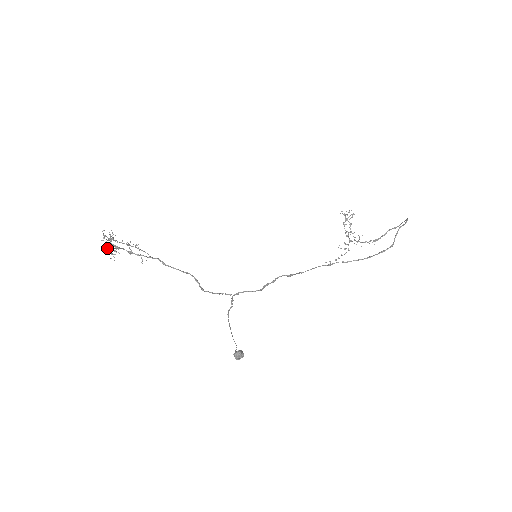
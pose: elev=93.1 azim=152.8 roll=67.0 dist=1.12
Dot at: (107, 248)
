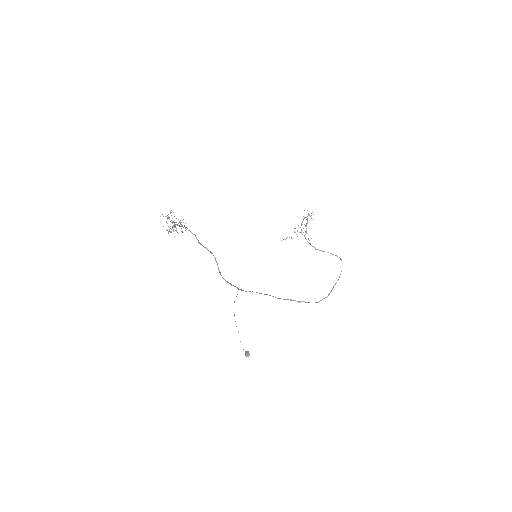
Dot at: occluded
